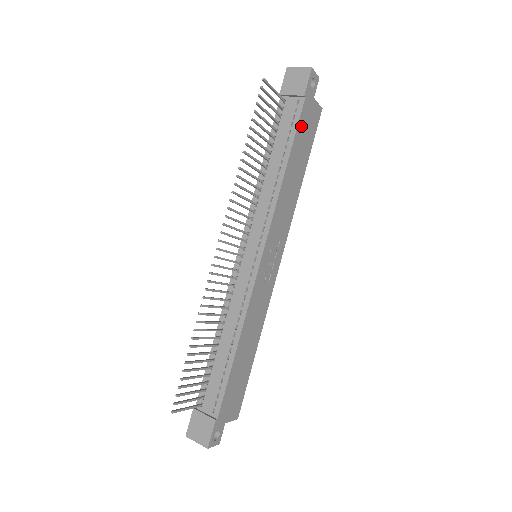
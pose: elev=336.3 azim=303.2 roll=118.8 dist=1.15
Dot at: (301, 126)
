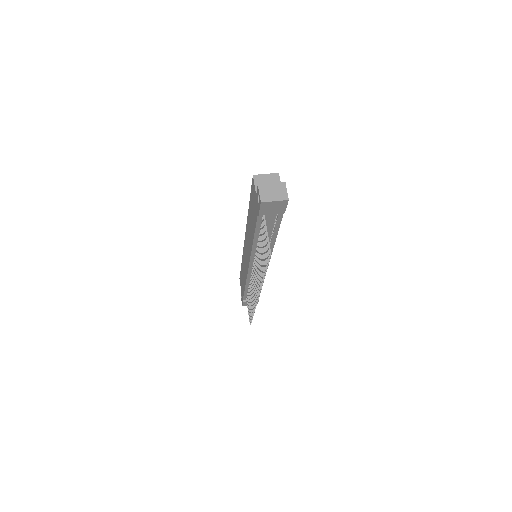
Dot at: occluded
